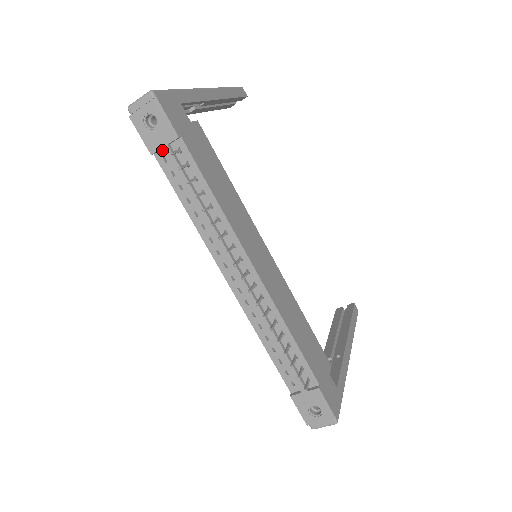
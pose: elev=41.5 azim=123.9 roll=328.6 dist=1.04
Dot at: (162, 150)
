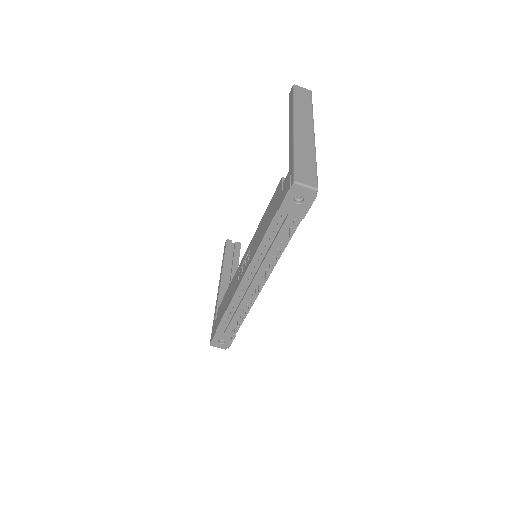
Dot at: (285, 212)
